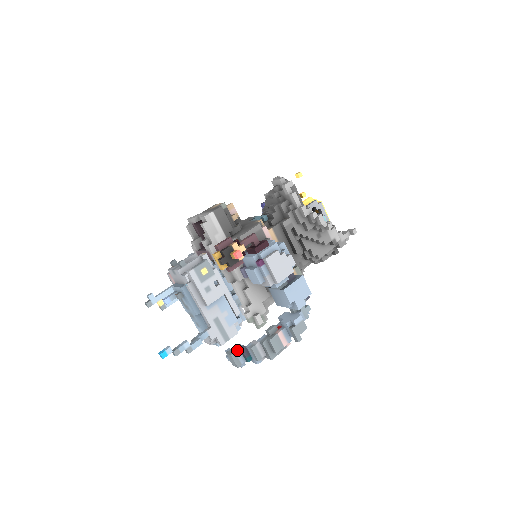
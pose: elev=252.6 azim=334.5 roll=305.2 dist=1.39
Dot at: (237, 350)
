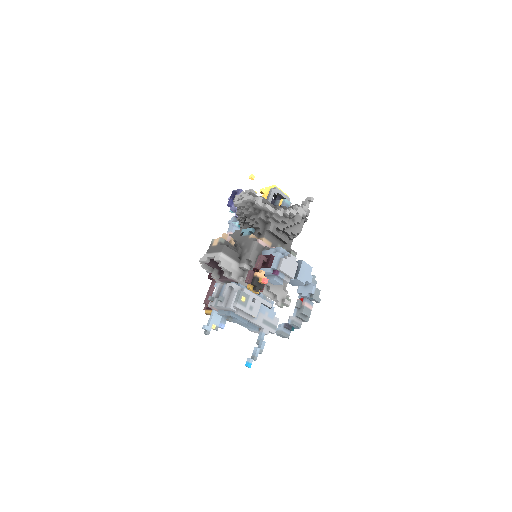
Dot at: (283, 329)
